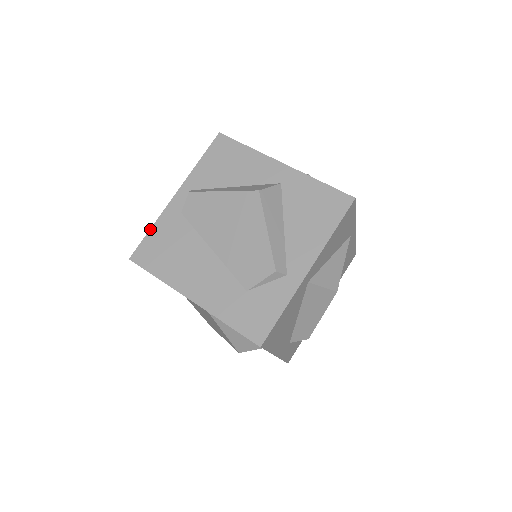
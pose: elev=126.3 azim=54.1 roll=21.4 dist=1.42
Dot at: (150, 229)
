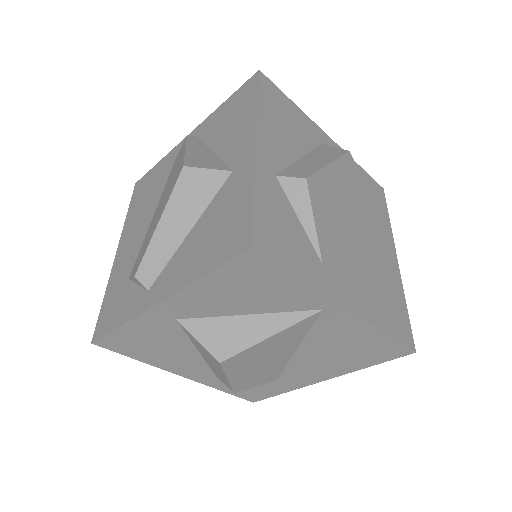
Dot at: (158, 162)
